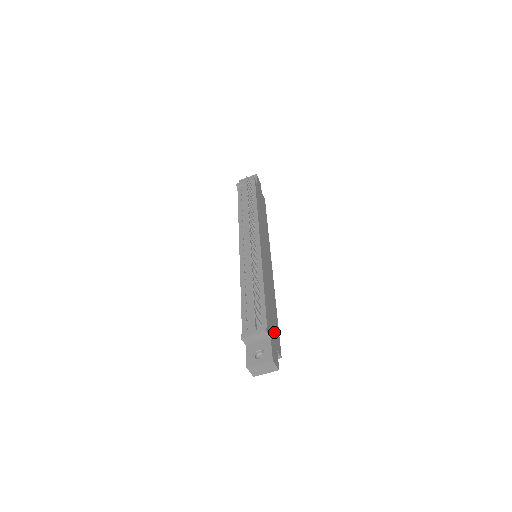
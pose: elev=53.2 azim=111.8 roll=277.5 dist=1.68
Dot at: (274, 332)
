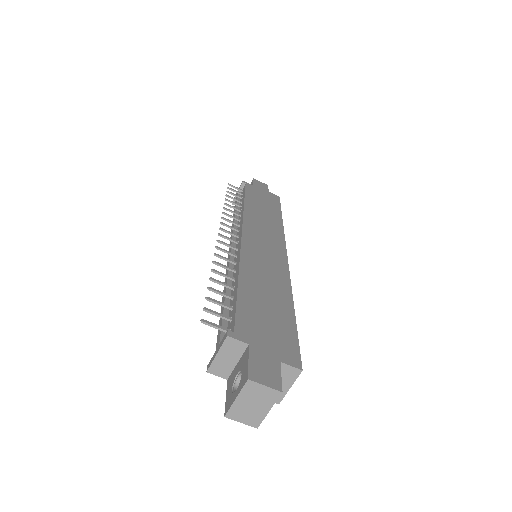
Dot at: (272, 334)
